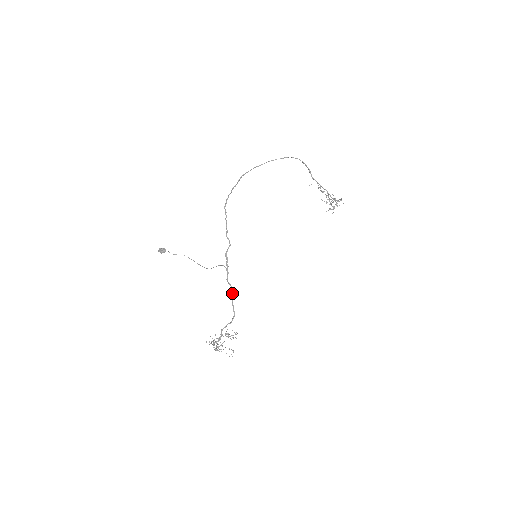
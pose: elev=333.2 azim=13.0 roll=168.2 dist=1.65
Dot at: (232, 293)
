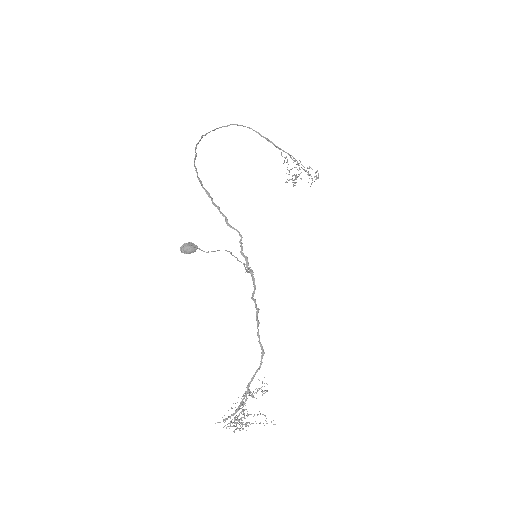
Dot at: (256, 316)
